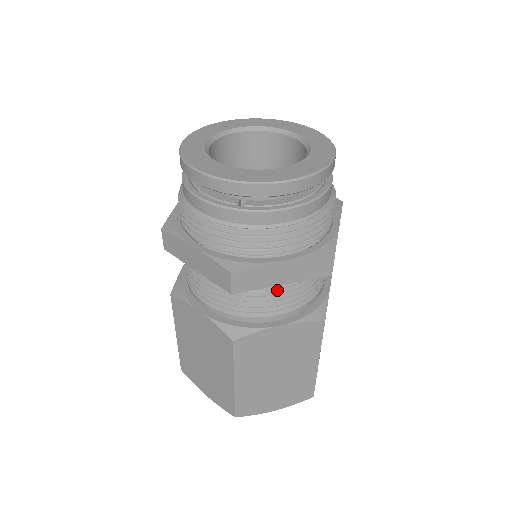
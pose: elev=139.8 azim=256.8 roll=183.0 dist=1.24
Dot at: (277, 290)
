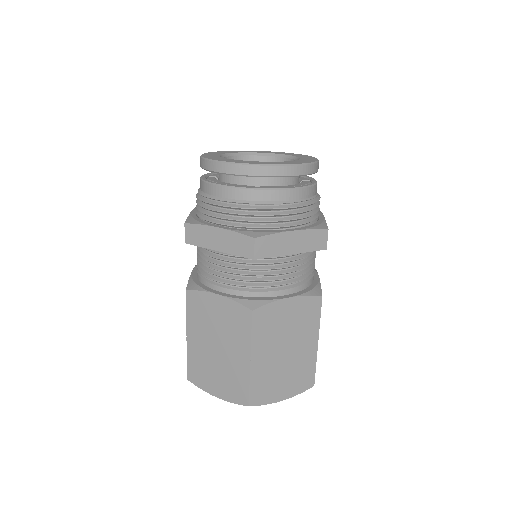
Dot at: (285, 264)
